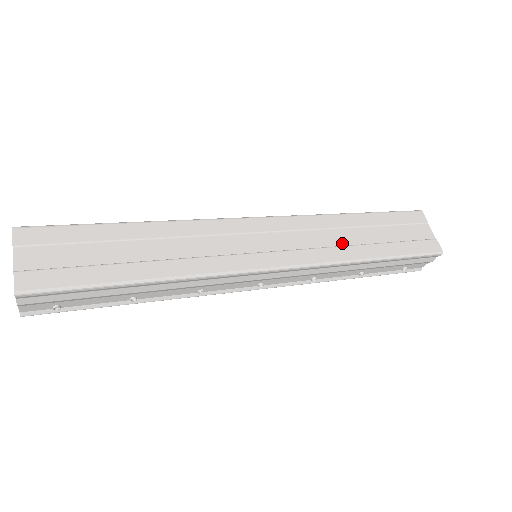
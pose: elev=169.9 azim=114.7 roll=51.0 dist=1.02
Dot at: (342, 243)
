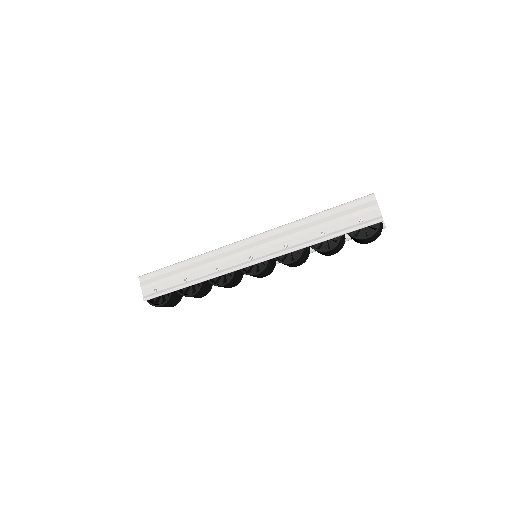
Dot at: occluded
